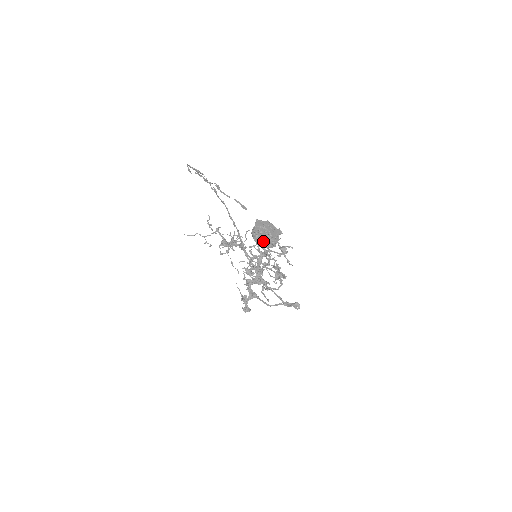
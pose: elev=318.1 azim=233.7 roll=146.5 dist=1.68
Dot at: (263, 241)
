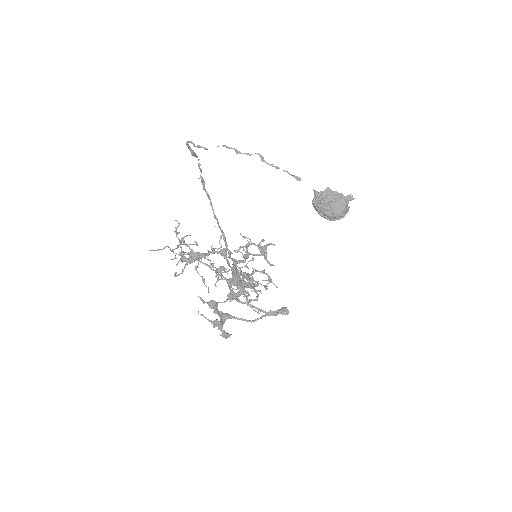
Dot at: (339, 210)
